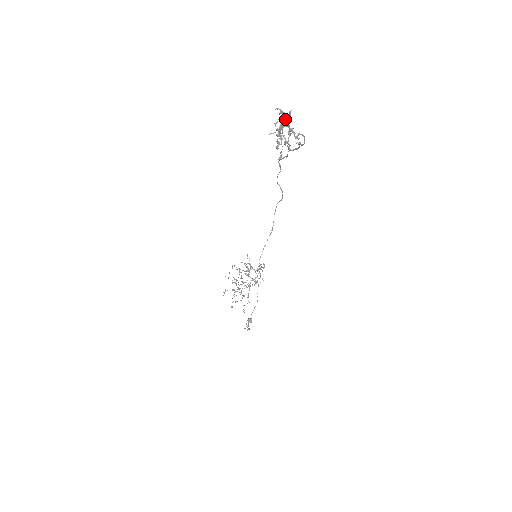
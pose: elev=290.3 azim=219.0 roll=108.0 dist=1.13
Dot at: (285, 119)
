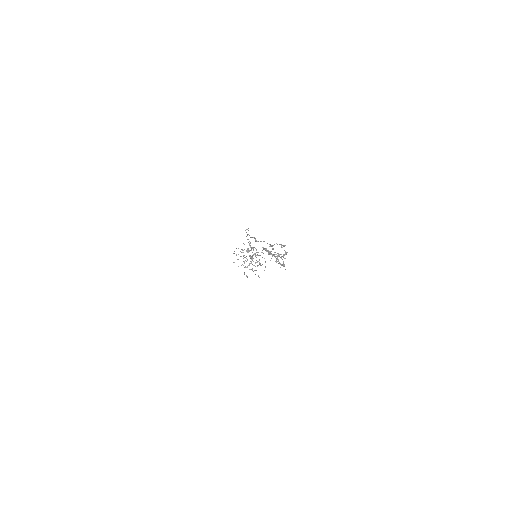
Dot at: (276, 256)
